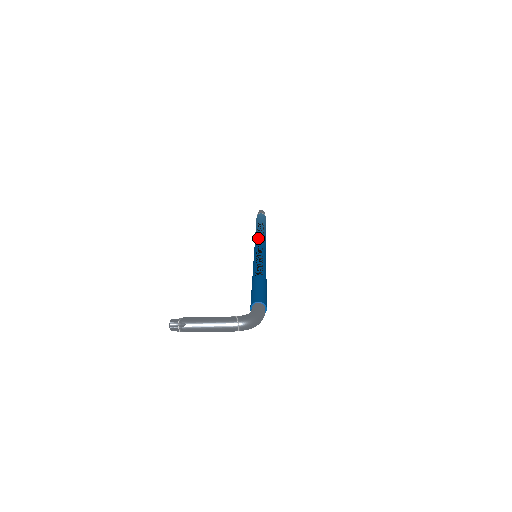
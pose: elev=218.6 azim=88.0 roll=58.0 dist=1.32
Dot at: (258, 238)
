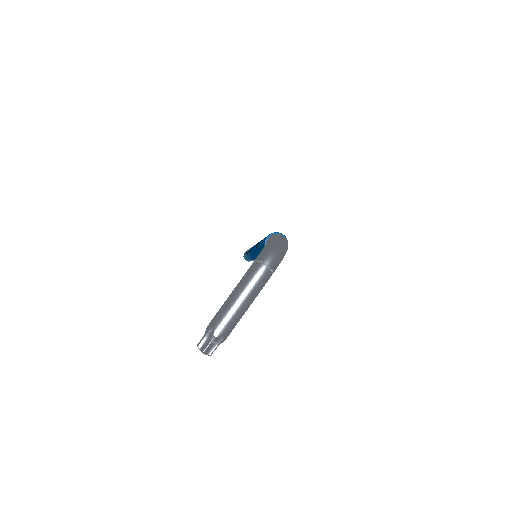
Dot at: (248, 251)
